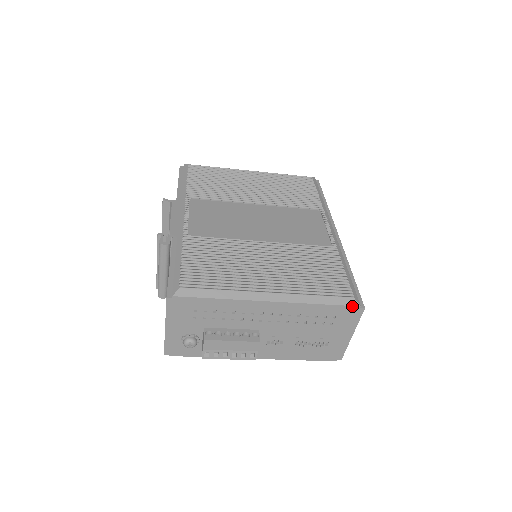
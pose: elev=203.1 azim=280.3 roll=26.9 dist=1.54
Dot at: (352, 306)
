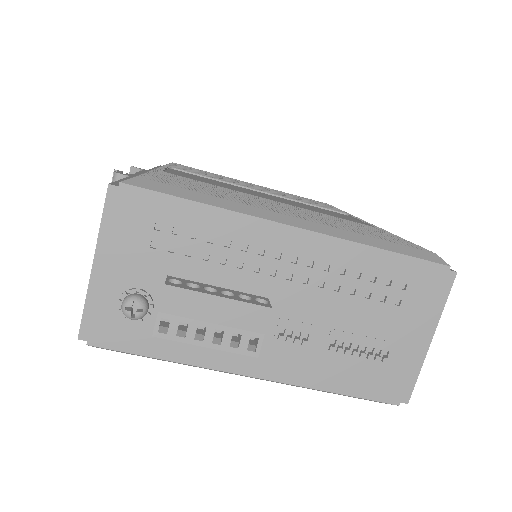
Dot at: (436, 263)
